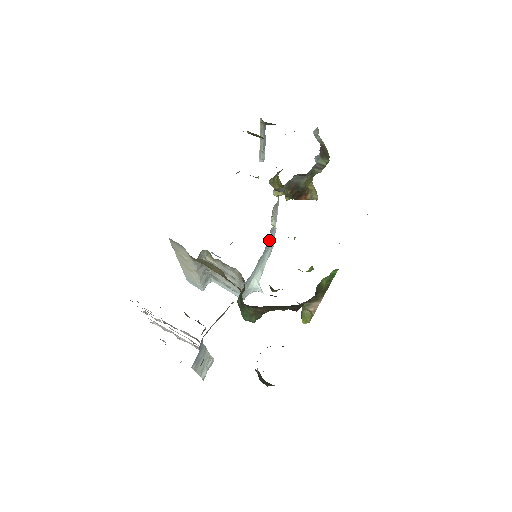
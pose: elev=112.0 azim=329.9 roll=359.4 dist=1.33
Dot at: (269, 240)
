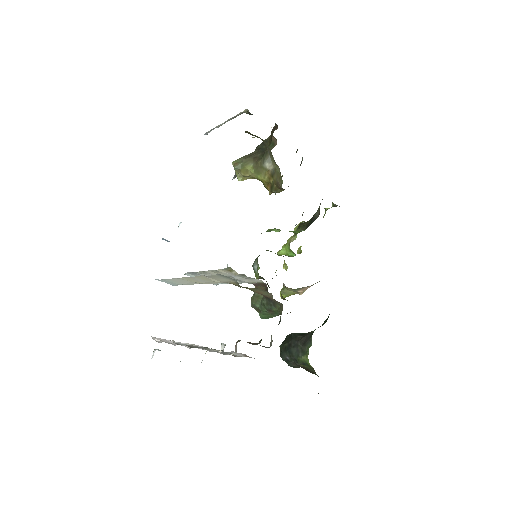
Dot at: occluded
